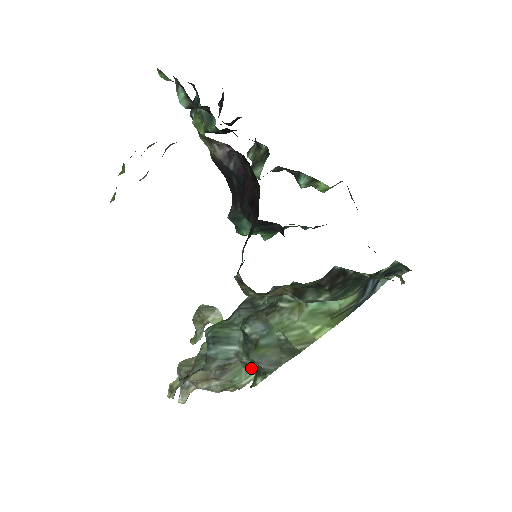
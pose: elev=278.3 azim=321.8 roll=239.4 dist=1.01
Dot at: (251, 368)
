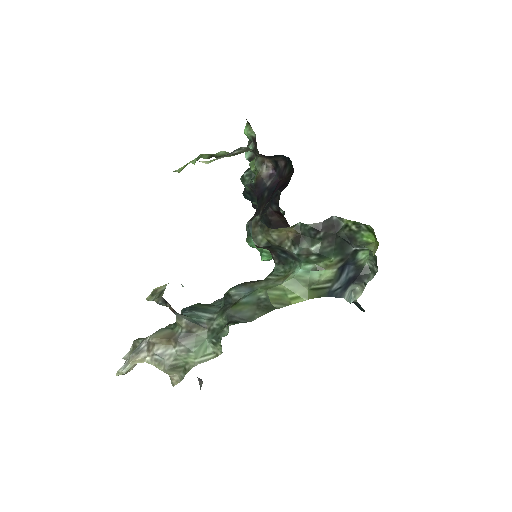
Dot at: occluded
